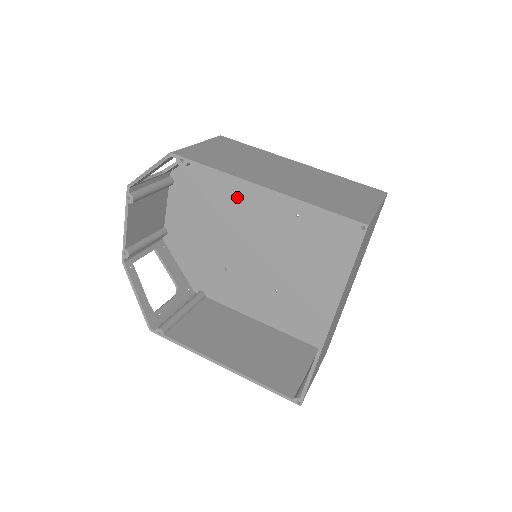
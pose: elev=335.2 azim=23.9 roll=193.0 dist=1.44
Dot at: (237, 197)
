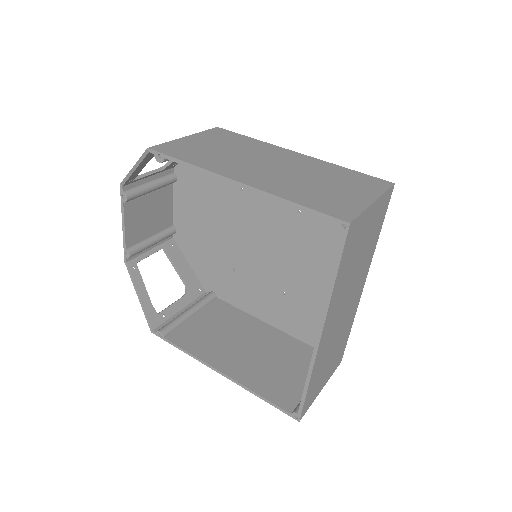
Dot at: (238, 192)
